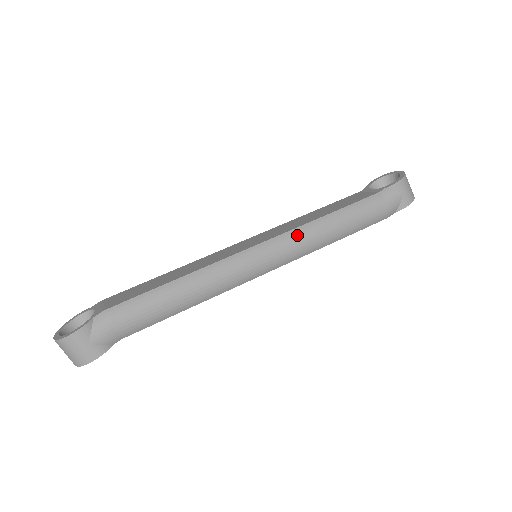
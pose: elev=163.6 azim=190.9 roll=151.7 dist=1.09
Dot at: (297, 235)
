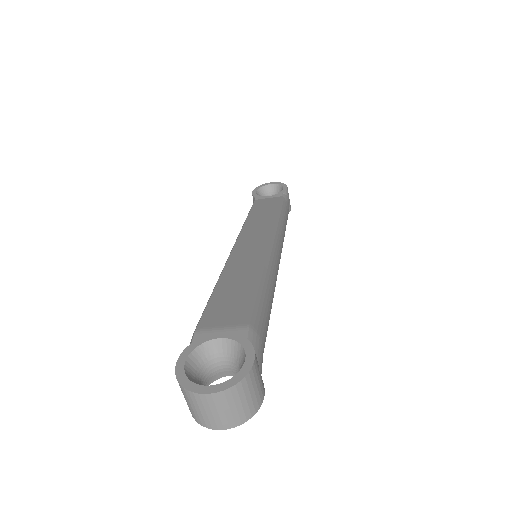
Dot at: (280, 230)
